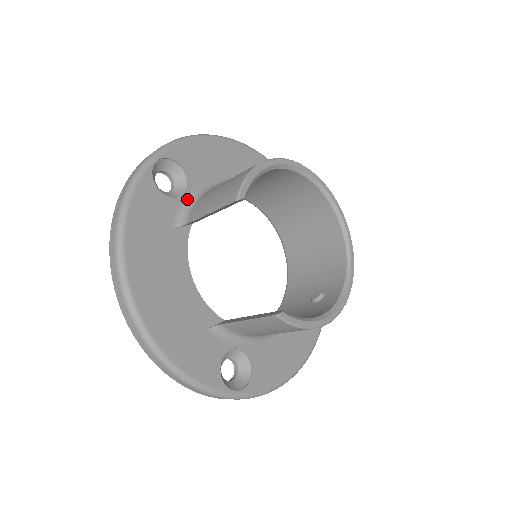
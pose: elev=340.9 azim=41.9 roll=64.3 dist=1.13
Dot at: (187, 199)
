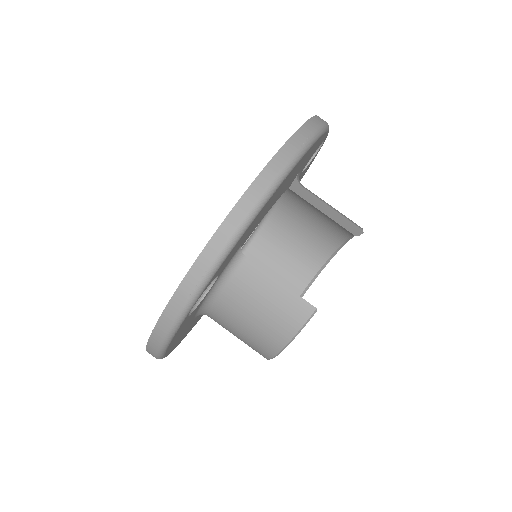
Dot at: occluded
